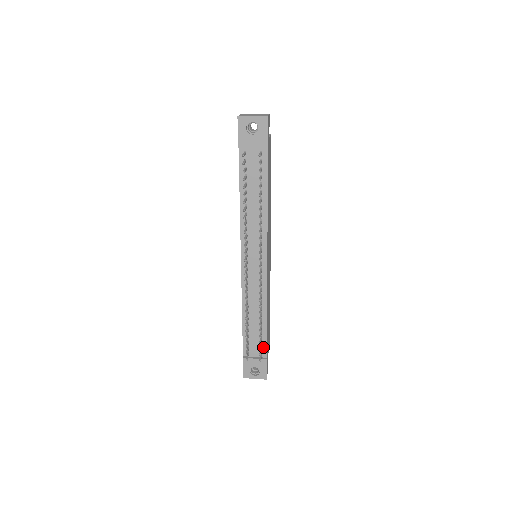
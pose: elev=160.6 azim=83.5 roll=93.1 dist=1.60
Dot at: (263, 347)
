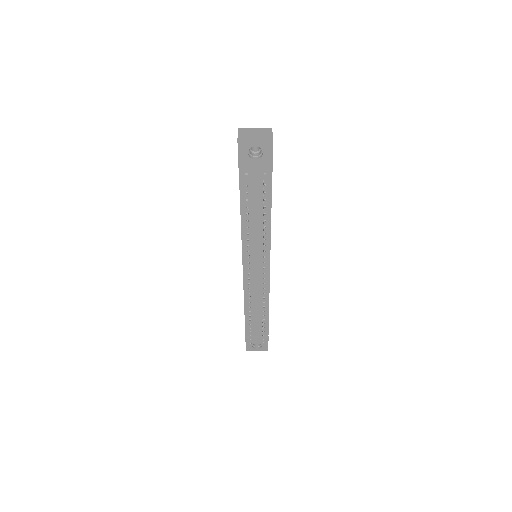
Dot at: (265, 329)
